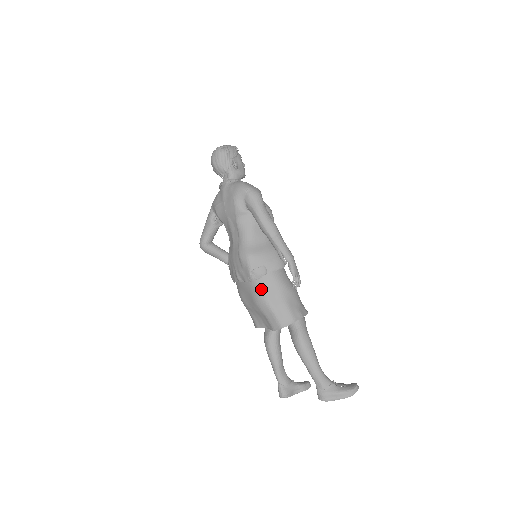
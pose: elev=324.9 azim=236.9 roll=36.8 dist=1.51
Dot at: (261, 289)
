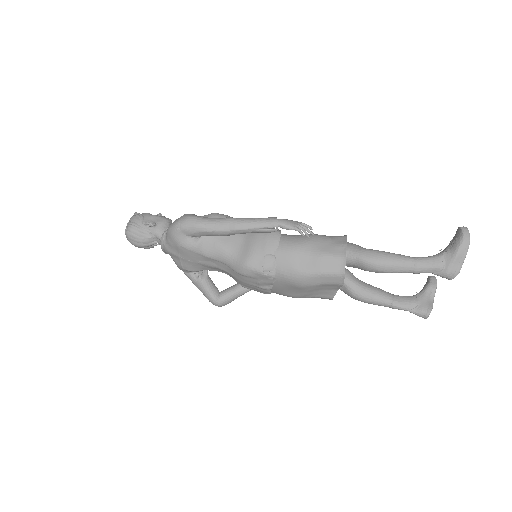
Dot at: (289, 273)
